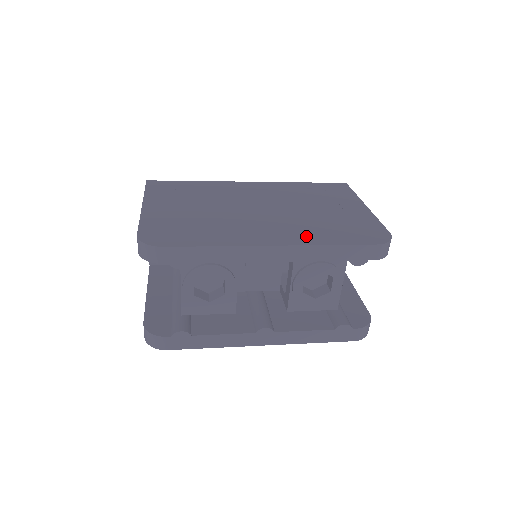
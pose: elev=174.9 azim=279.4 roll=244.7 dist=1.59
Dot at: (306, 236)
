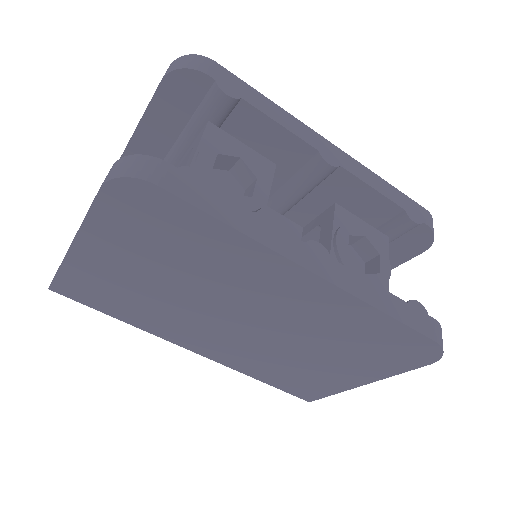
Dot at: occluded
